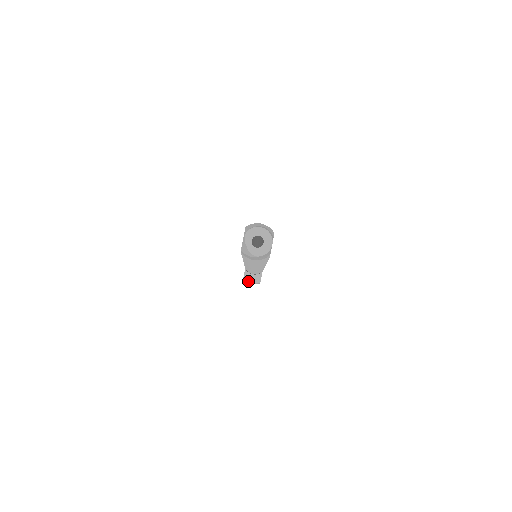
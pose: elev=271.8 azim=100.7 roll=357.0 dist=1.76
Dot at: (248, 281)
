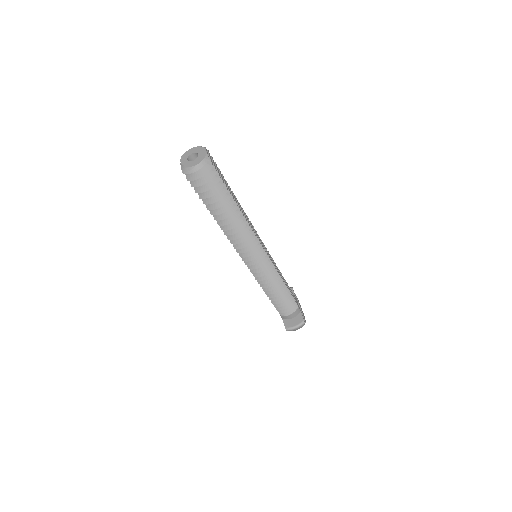
Dot at: (291, 327)
